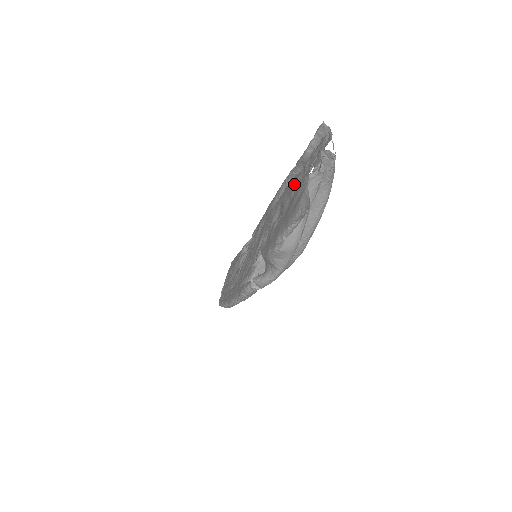
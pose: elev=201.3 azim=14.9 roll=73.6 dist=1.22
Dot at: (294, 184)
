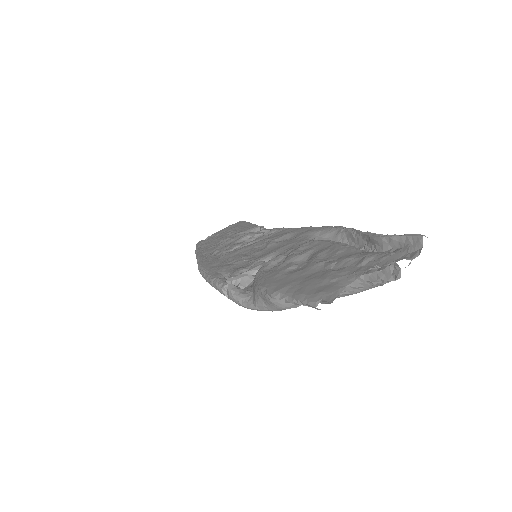
Dot at: (342, 256)
